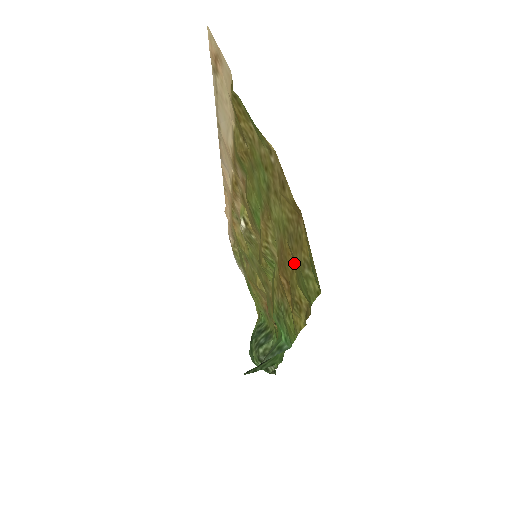
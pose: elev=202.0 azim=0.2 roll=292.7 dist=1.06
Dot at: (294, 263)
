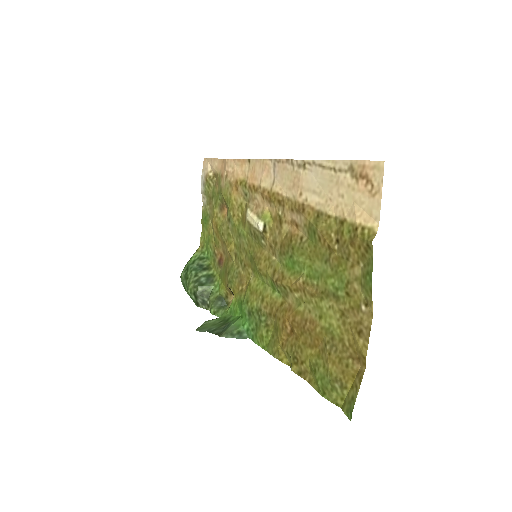
Dot at: (318, 349)
